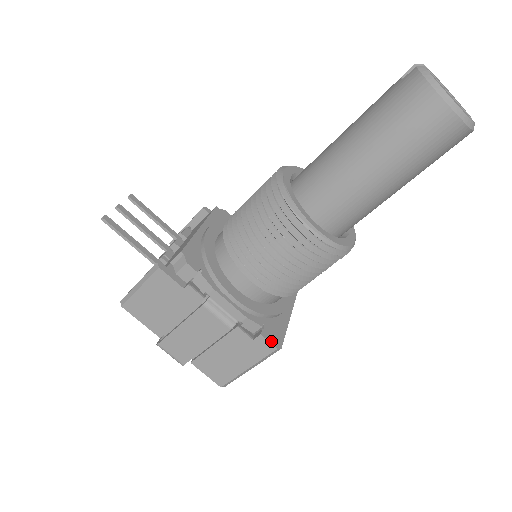
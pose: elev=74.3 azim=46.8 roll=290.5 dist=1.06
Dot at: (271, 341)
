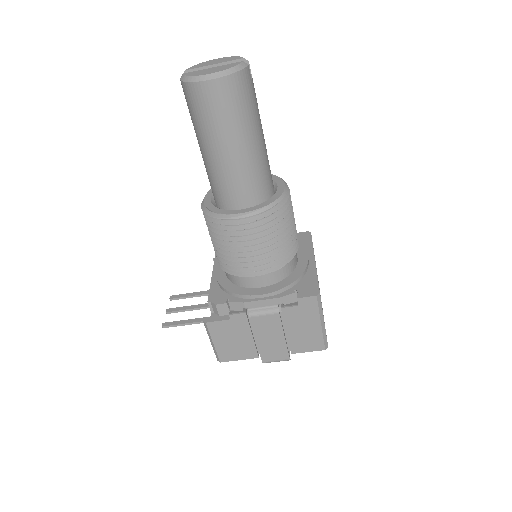
Dot at: (308, 295)
